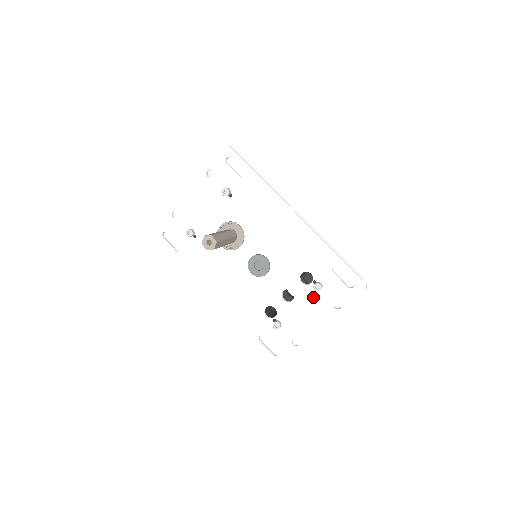
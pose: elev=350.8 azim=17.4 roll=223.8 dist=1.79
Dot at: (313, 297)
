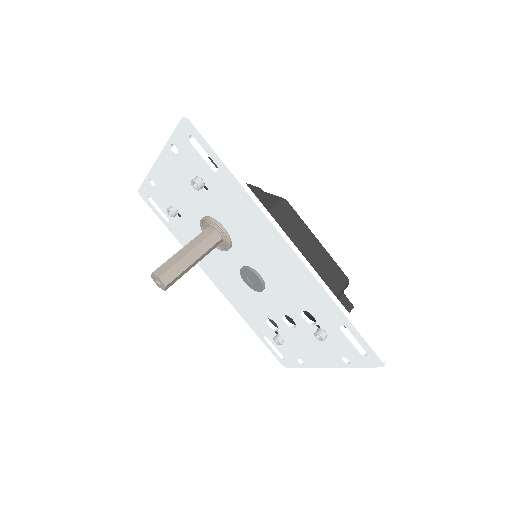
Dot at: occluded
